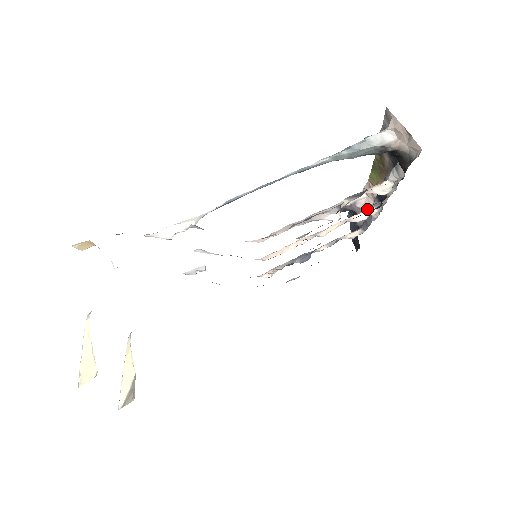
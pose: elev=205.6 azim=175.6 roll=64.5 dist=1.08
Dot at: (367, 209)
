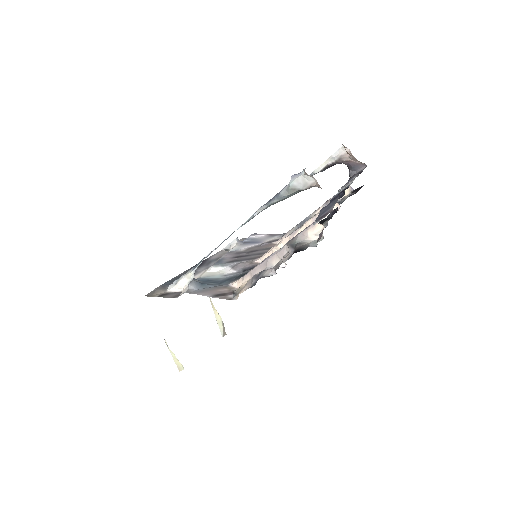
Dot at: (354, 160)
